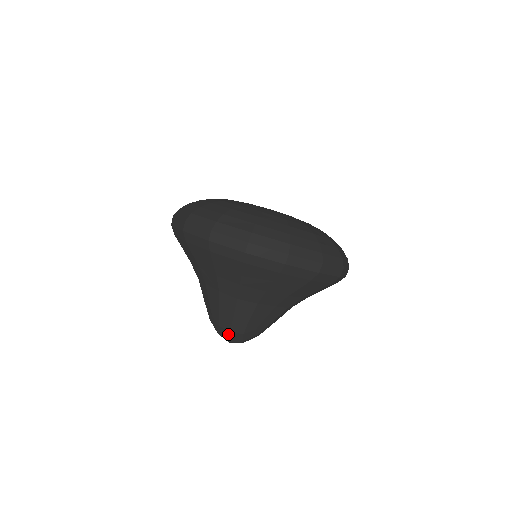
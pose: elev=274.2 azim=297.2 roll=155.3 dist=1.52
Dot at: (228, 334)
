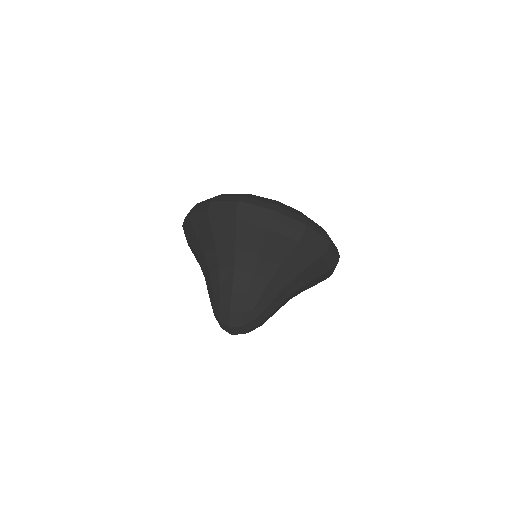
Dot at: (228, 315)
